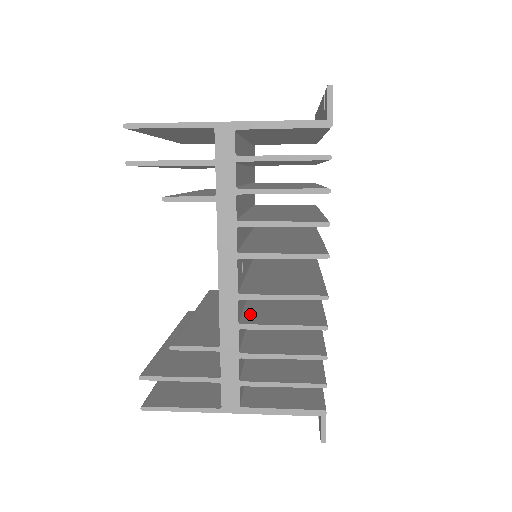
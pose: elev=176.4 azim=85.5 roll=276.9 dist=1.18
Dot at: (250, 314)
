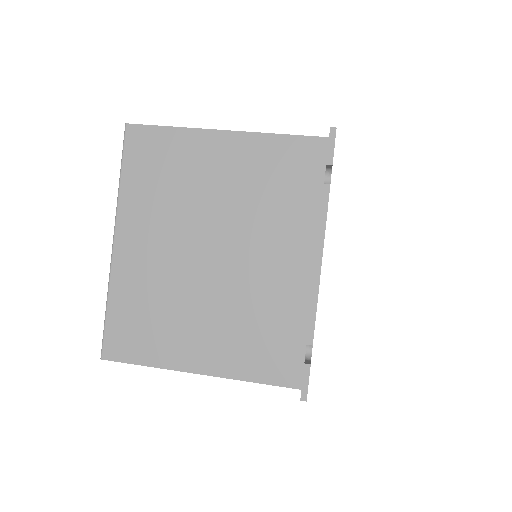
Dot at: occluded
